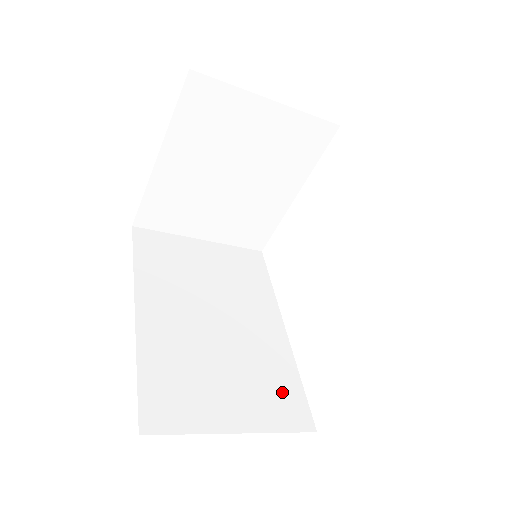
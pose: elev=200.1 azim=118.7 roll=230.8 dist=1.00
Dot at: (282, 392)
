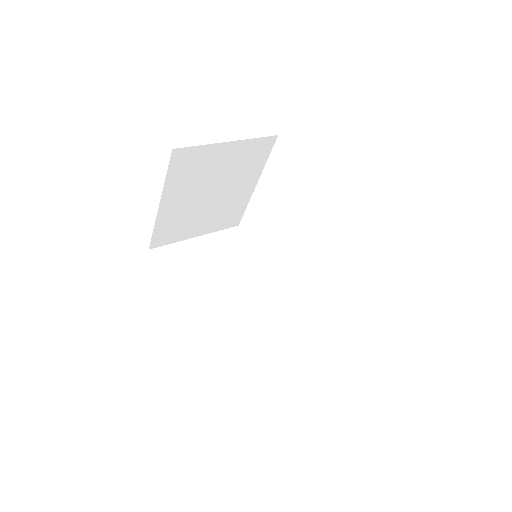
Dot at: (293, 326)
